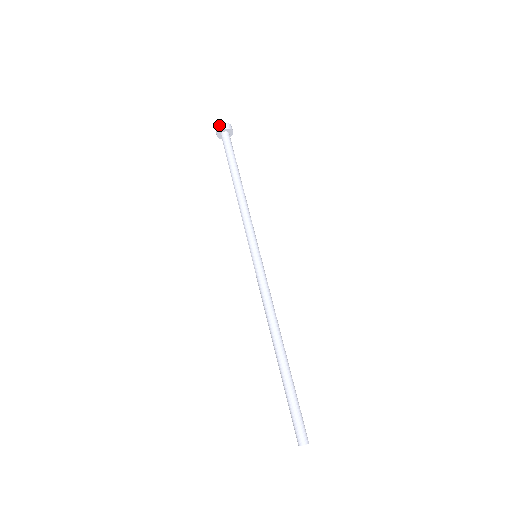
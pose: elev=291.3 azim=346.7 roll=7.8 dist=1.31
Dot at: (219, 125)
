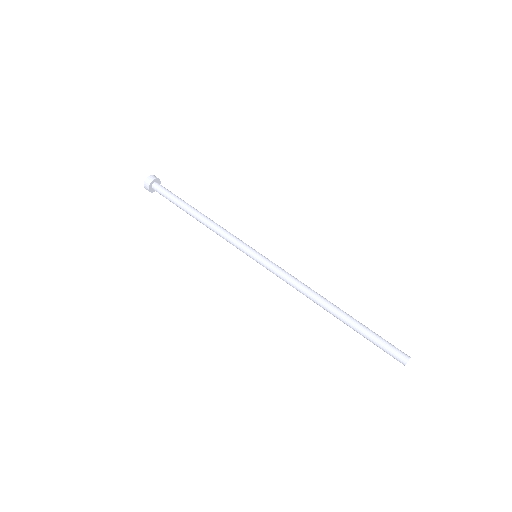
Dot at: (148, 177)
